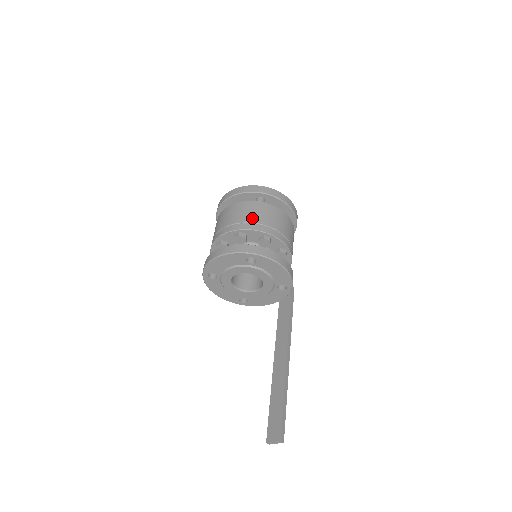
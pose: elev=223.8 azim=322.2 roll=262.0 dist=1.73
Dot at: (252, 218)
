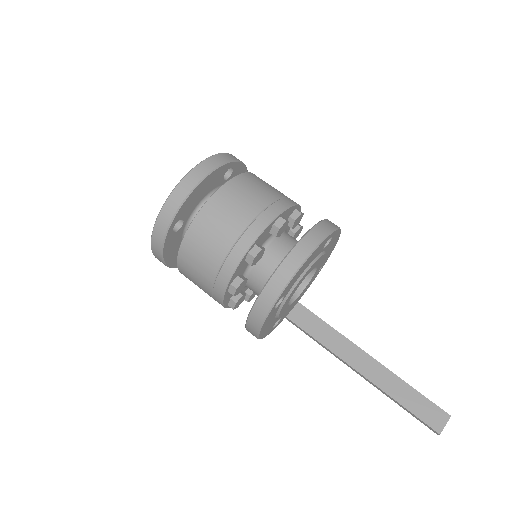
Dot at: (271, 193)
